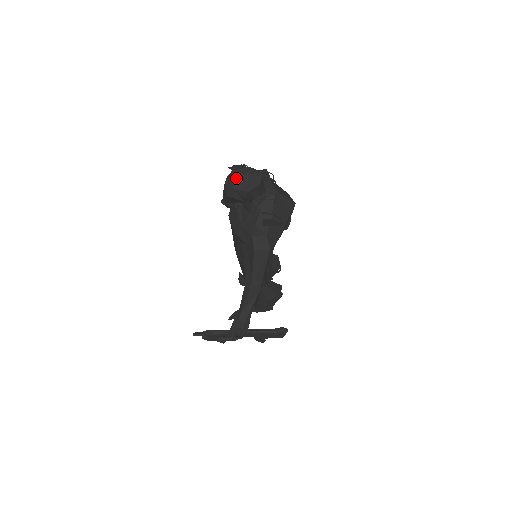
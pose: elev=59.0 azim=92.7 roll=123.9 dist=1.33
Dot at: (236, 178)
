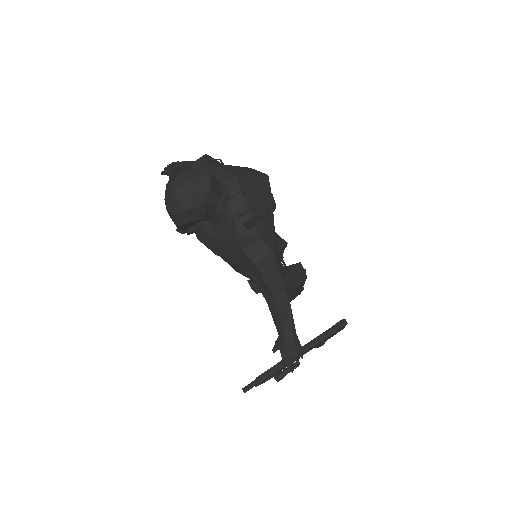
Dot at: (176, 196)
